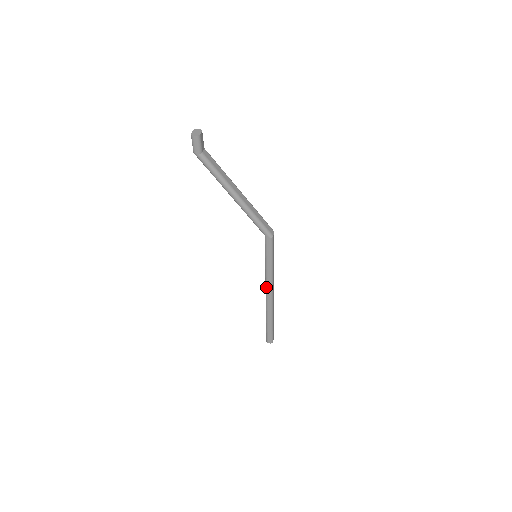
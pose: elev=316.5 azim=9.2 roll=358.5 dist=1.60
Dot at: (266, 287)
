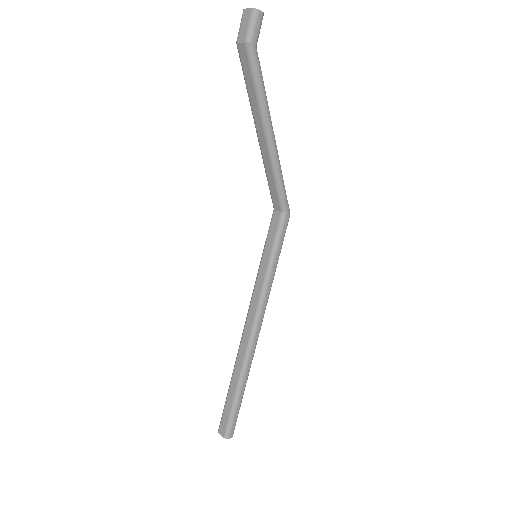
Dot at: (258, 313)
